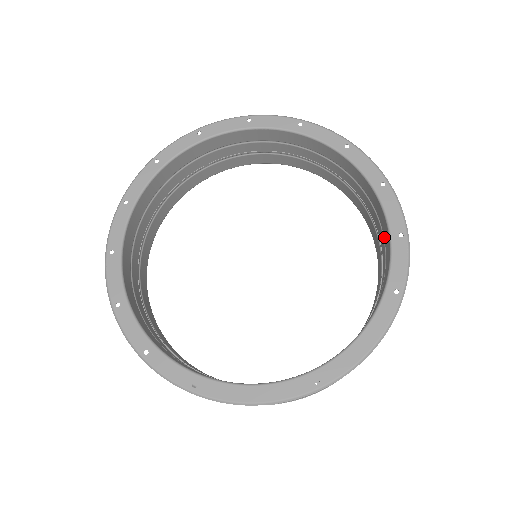
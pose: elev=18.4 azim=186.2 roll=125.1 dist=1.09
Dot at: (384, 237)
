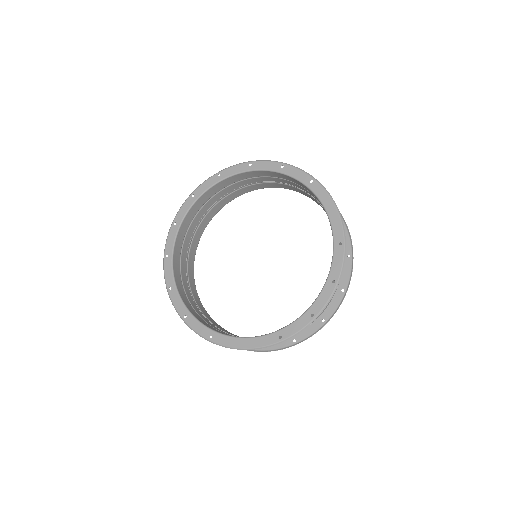
Dot at: occluded
